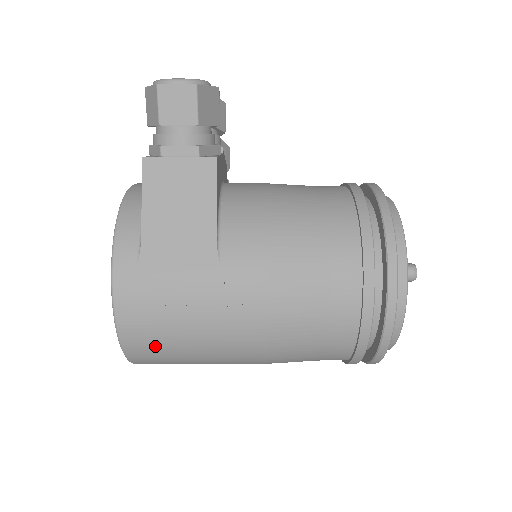
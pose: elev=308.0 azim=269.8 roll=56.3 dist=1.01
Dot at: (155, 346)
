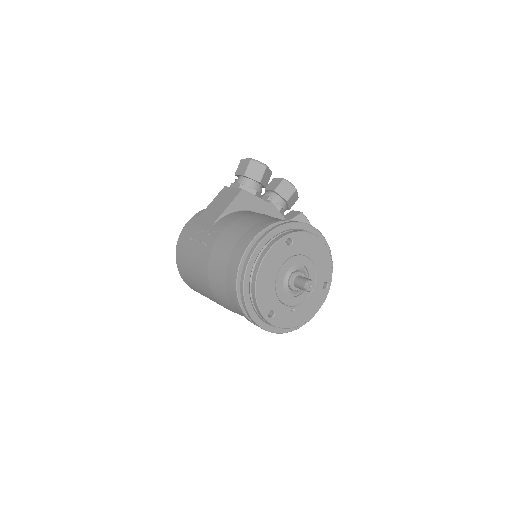
Dot at: (182, 260)
